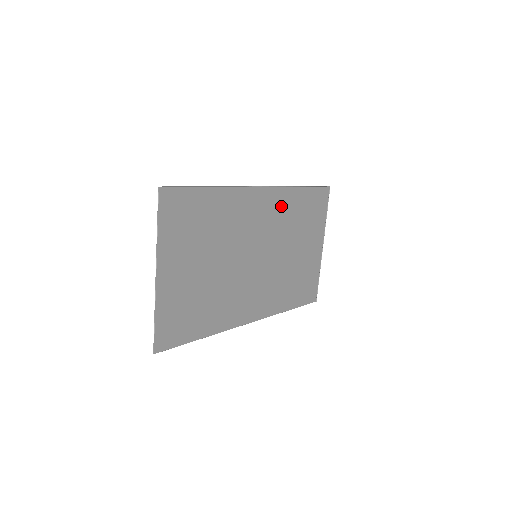
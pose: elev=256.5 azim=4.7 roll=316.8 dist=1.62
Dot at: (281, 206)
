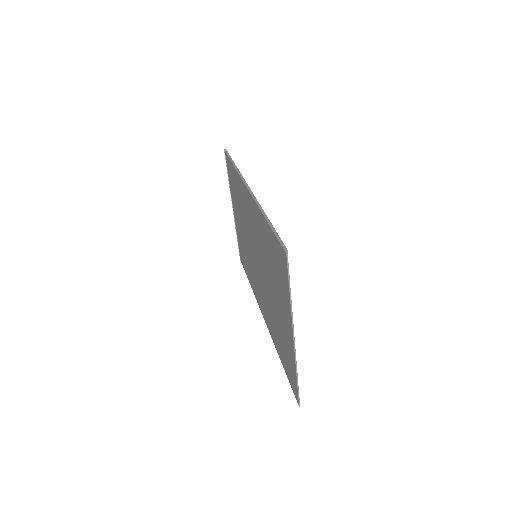
Dot at: occluded
